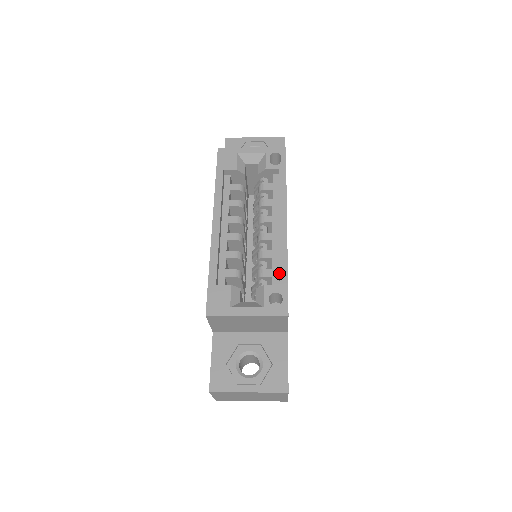
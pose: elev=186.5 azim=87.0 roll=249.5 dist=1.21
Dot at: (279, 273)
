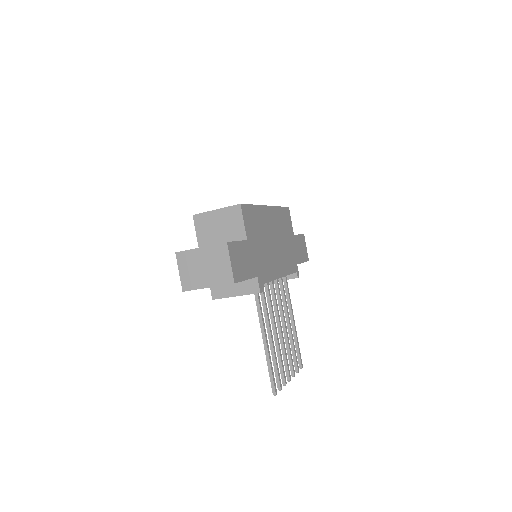
Dot at: occluded
